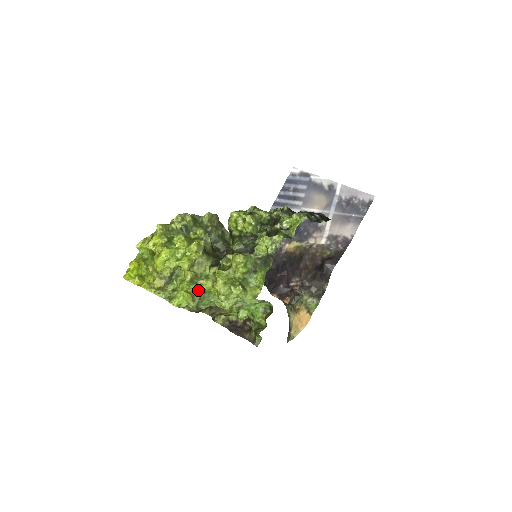
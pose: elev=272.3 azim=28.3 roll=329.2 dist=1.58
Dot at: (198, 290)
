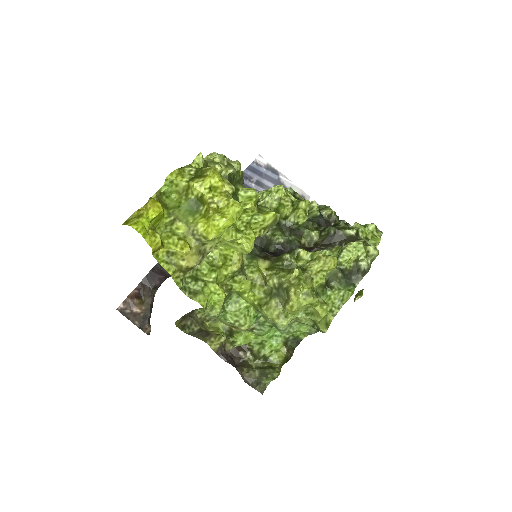
Dot at: occluded
